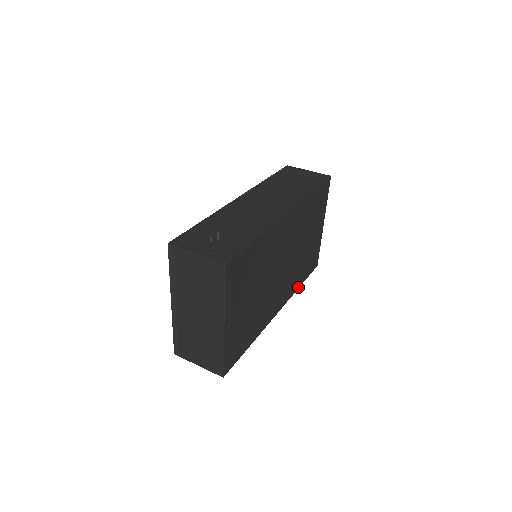
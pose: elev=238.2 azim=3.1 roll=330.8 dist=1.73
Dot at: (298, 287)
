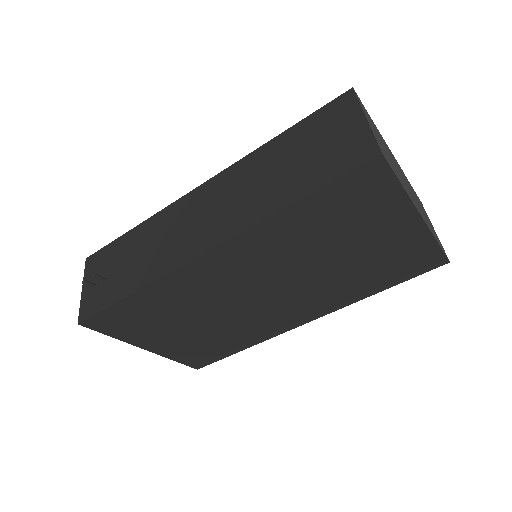
Dot at: (368, 295)
